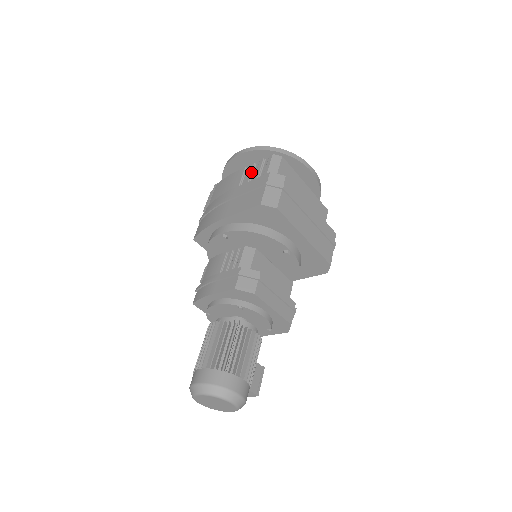
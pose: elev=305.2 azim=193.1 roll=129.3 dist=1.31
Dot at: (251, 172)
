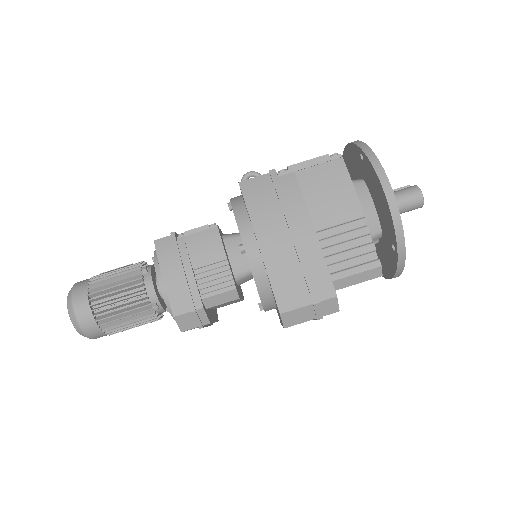
Dot at: (351, 239)
